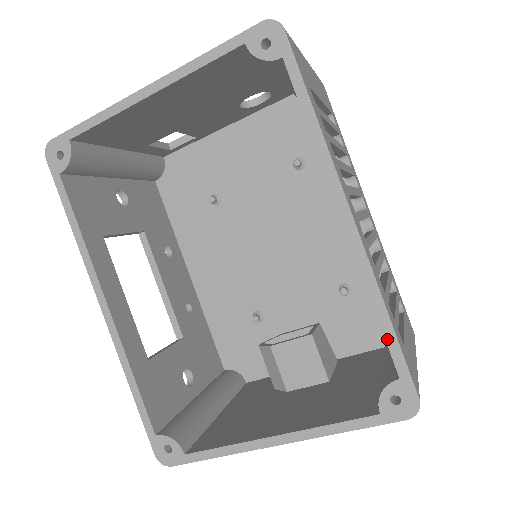
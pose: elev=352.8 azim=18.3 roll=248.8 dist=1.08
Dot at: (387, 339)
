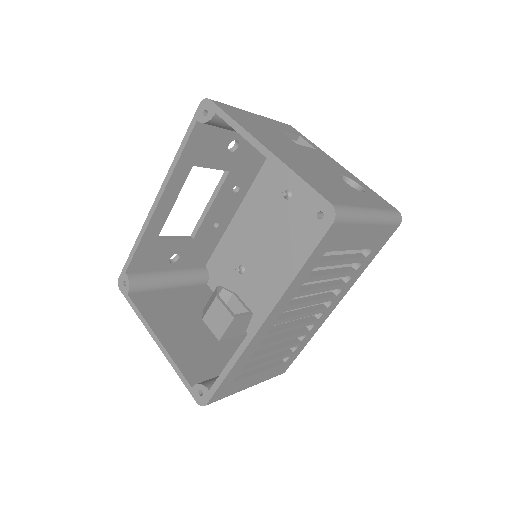
Dot at: (221, 375)
